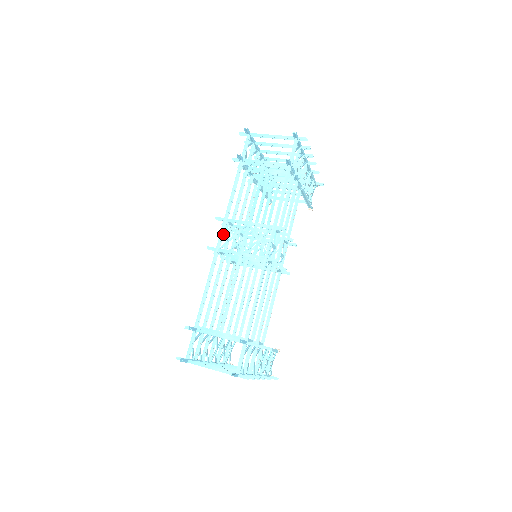
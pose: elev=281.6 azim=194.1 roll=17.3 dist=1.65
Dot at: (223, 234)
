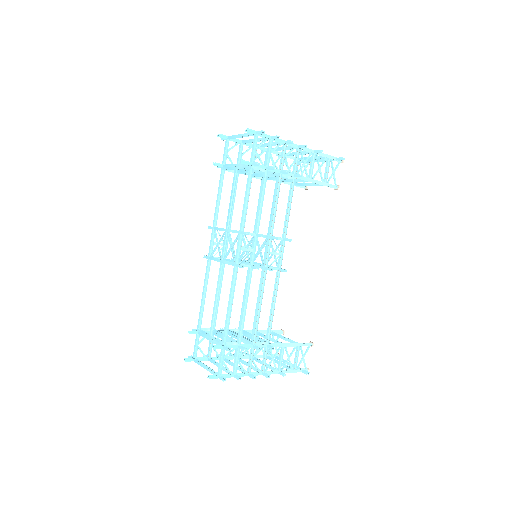
Dot at: (213, 242)
